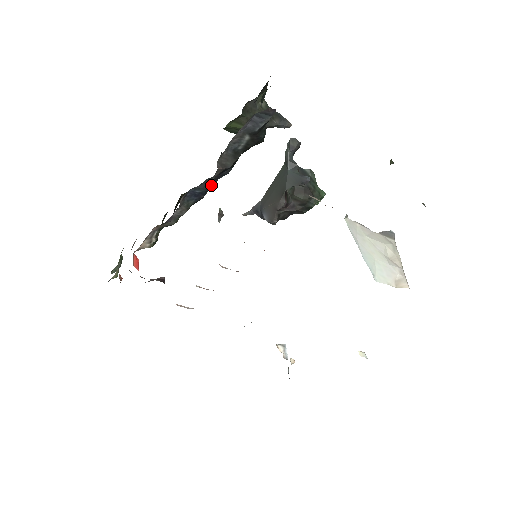
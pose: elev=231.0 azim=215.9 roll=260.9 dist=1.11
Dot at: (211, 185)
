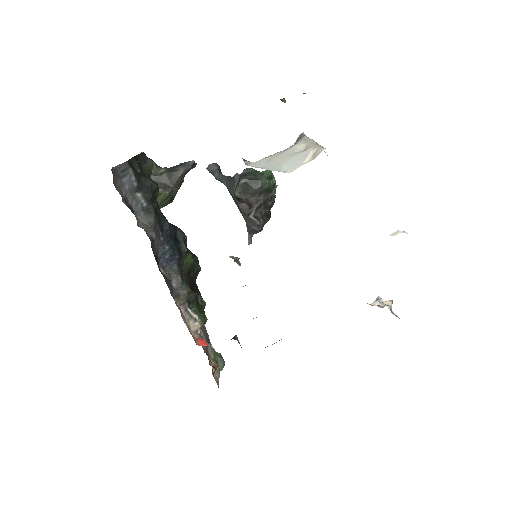
Dot at: (169, 244)
